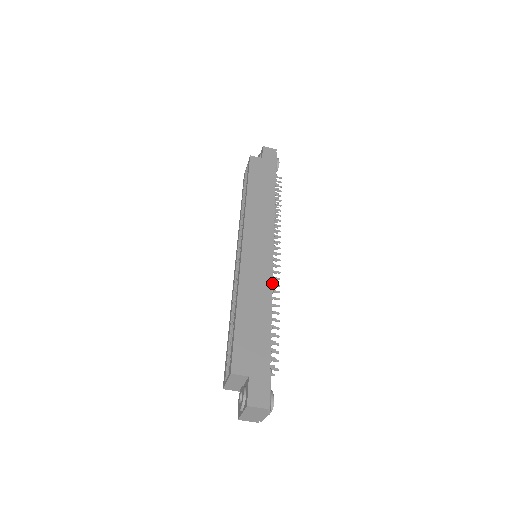
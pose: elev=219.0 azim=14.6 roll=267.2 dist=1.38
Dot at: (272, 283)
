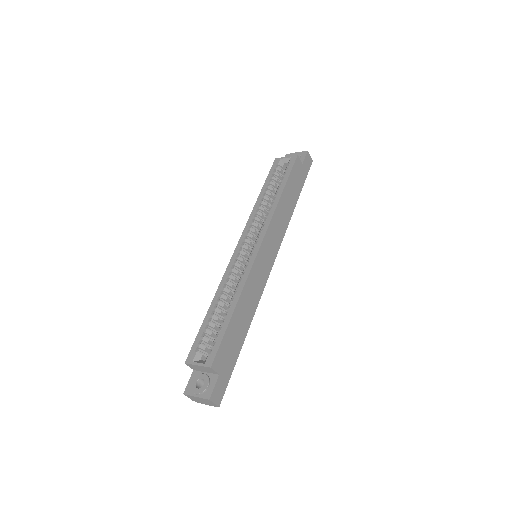
Dot at: occluded
